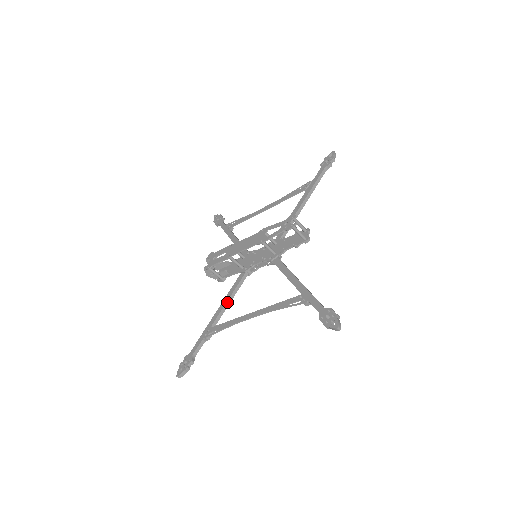
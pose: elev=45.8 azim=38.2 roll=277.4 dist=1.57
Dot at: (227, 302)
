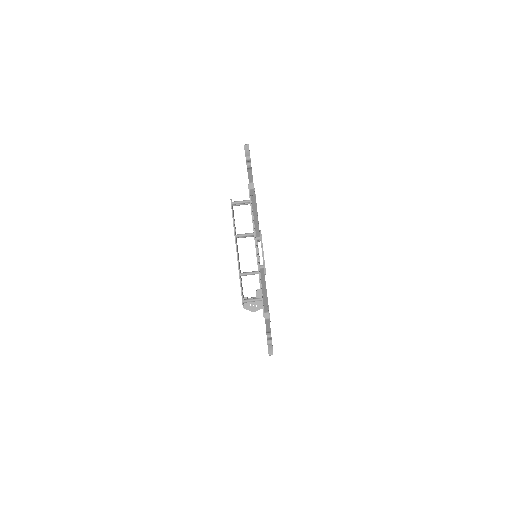
Dot at: (263, 289)
